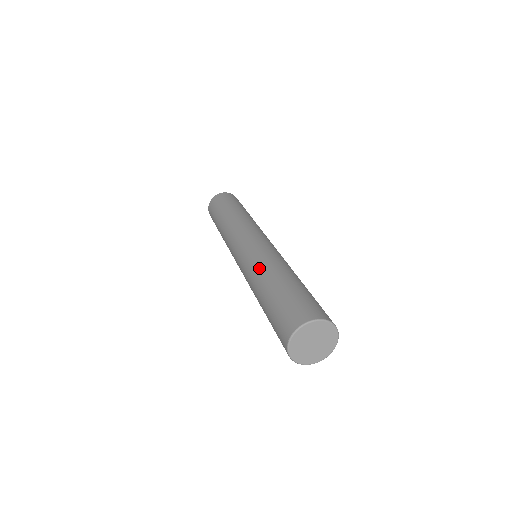
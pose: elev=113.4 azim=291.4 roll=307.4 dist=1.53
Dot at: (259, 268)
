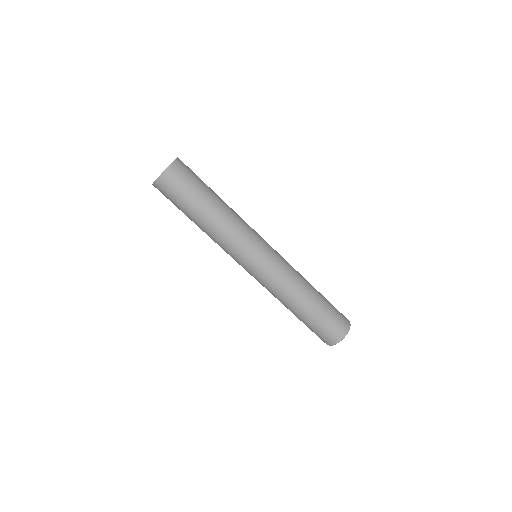
Dot at: (281, 298)
